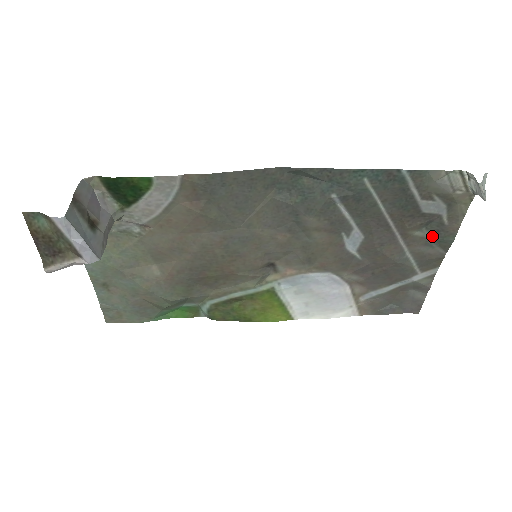
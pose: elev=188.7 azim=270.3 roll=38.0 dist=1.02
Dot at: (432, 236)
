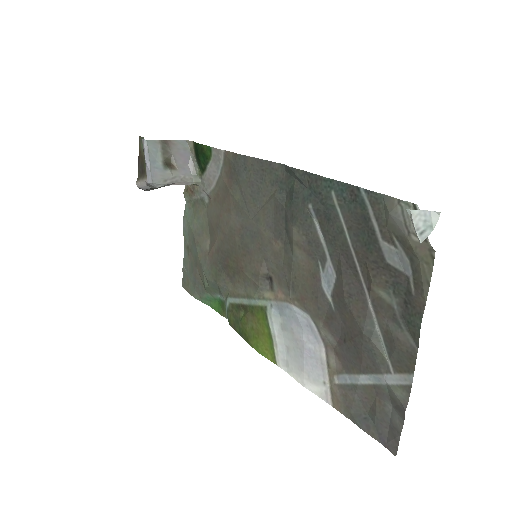
Dot at: (400, 308)
